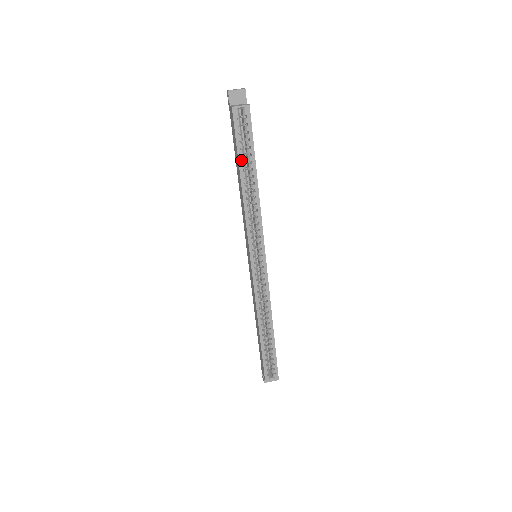
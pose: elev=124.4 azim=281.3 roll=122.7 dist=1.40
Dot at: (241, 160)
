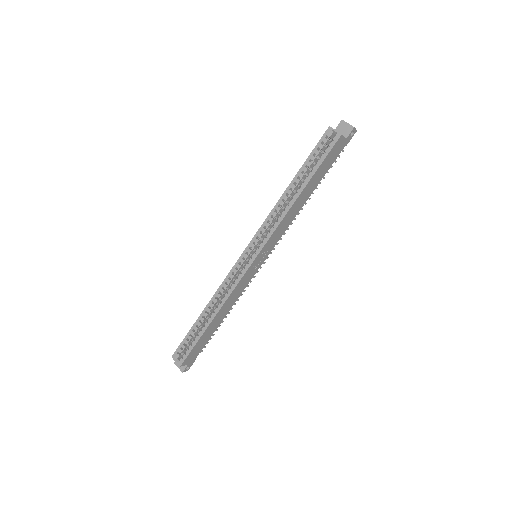
Dot at: (303, 169)
